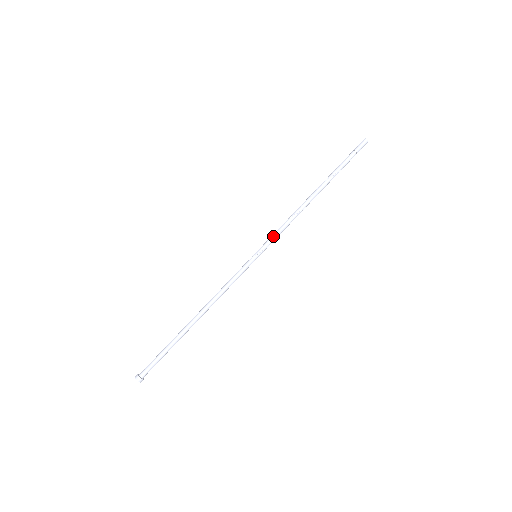
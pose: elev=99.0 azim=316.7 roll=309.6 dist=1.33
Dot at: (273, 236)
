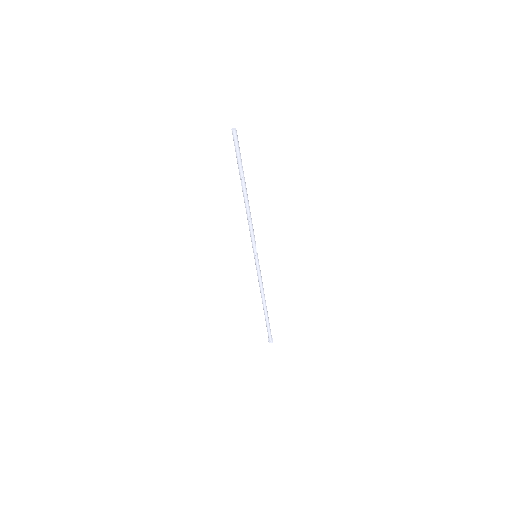
Dot at: (252, 241)
